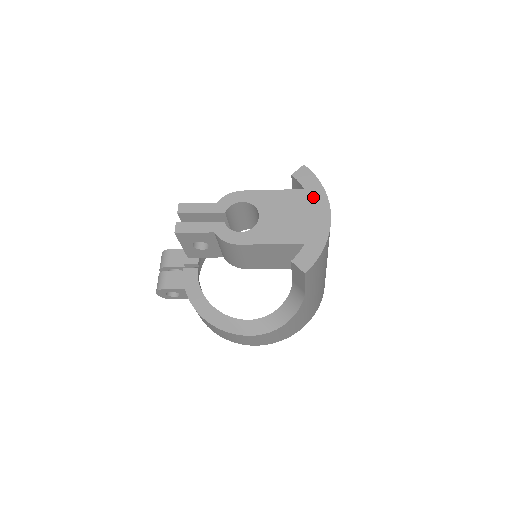
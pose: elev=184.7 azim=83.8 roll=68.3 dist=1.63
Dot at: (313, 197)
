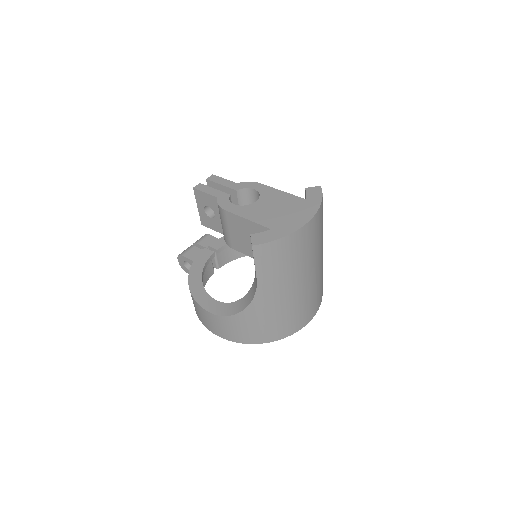
Dot at: (307, 206)
